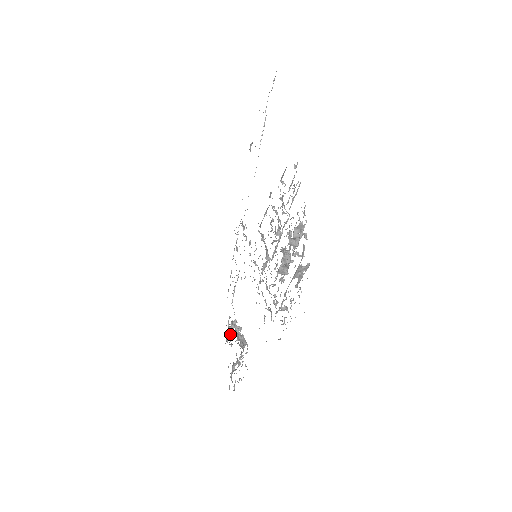
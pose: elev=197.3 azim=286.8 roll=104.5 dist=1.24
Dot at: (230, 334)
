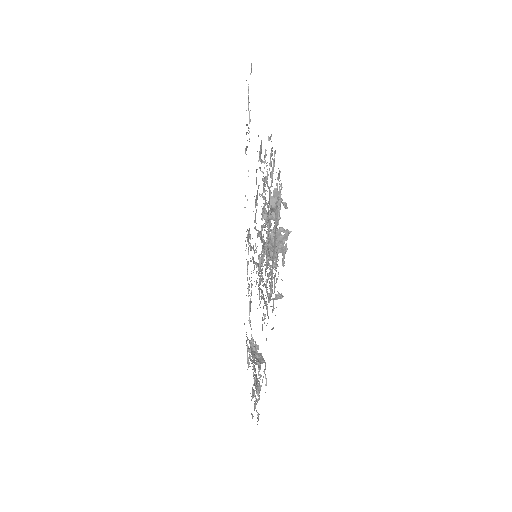
Dot at: (249, 356)
